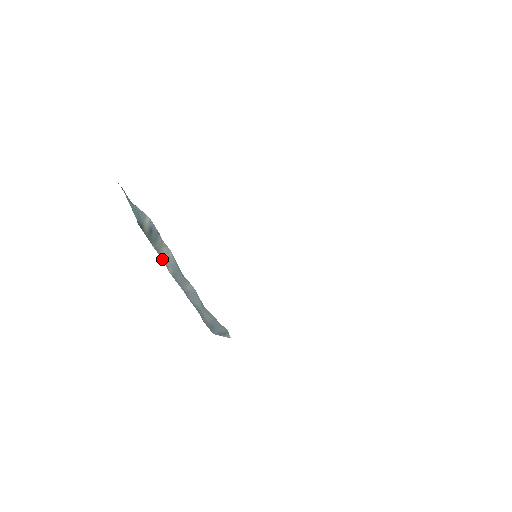
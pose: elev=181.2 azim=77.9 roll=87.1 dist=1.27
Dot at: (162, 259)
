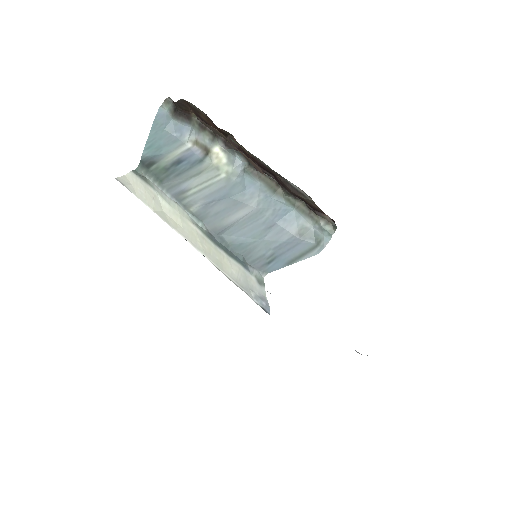
Dot at: (177, 197)
